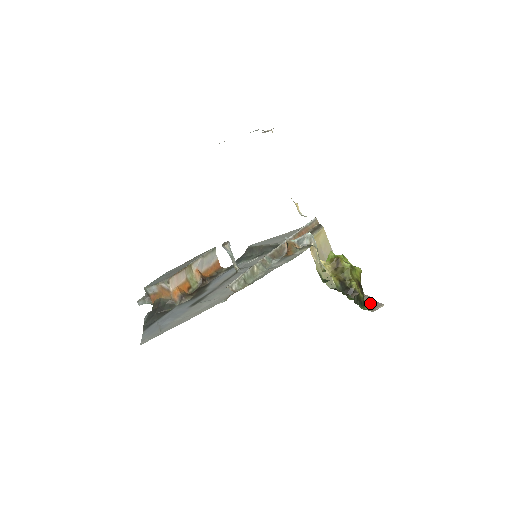
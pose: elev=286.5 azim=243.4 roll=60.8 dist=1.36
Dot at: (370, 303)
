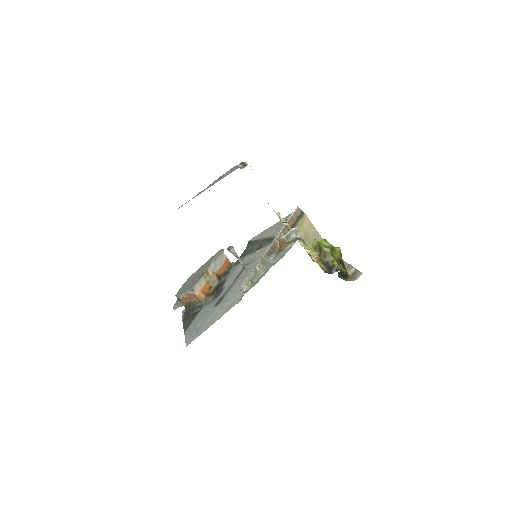
Dot at: (353, 272)
